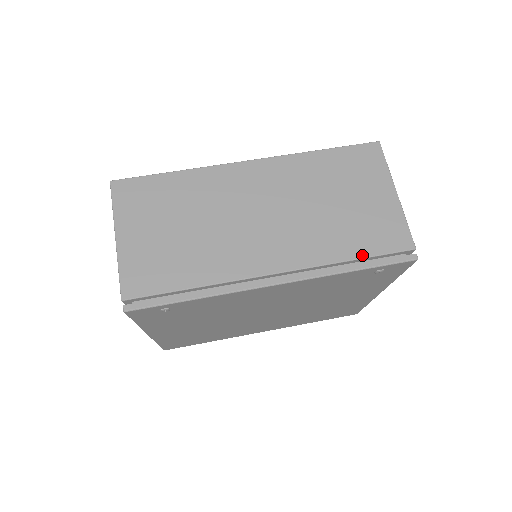
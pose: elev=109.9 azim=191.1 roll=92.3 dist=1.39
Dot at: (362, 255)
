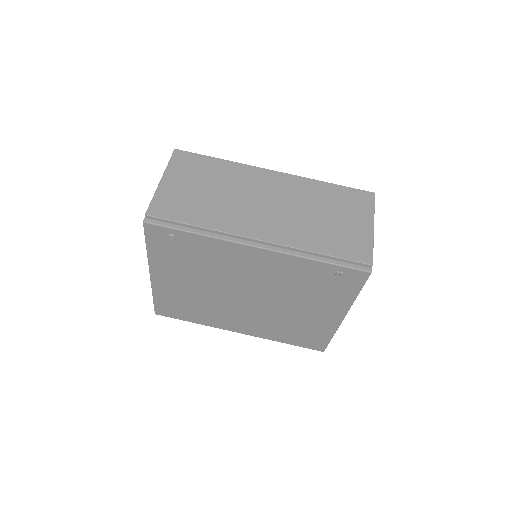
Dot at: (329, 253)
